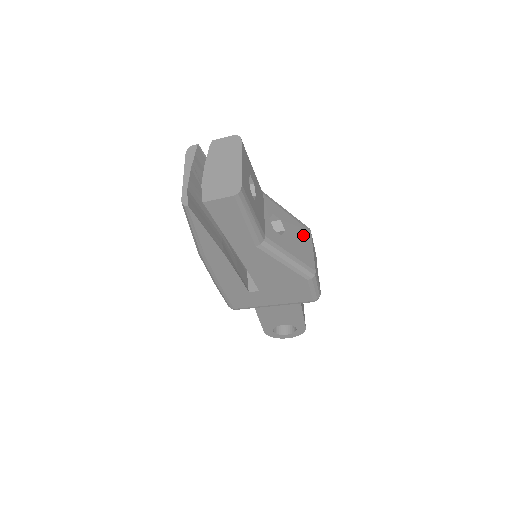
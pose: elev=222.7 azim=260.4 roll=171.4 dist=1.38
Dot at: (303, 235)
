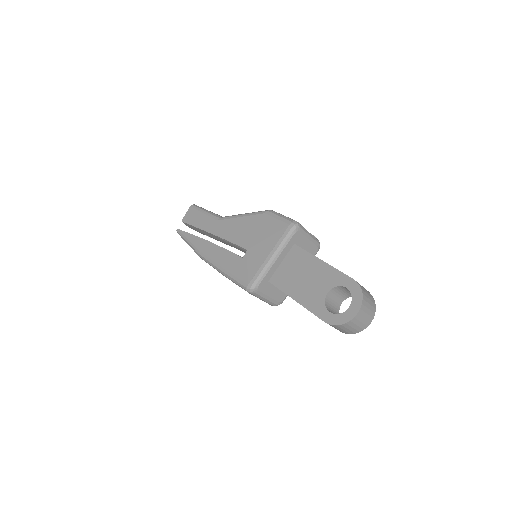
Dot at: occluded
